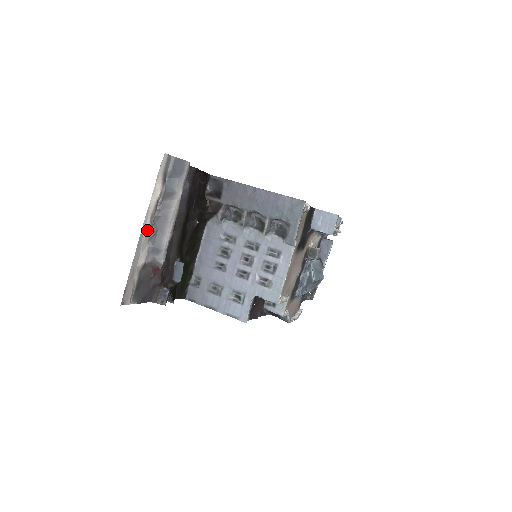
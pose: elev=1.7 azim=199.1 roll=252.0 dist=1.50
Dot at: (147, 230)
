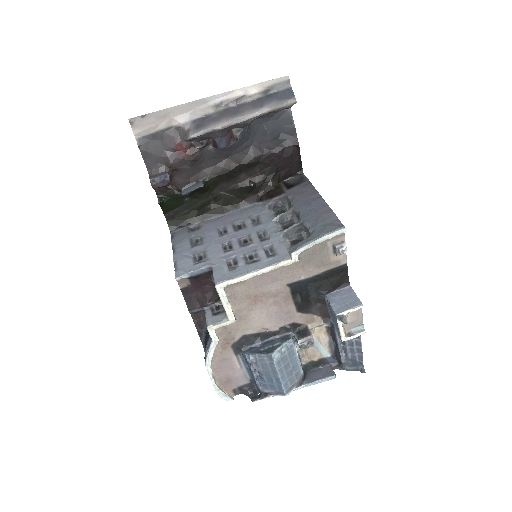
Dot at: (212, 104)
